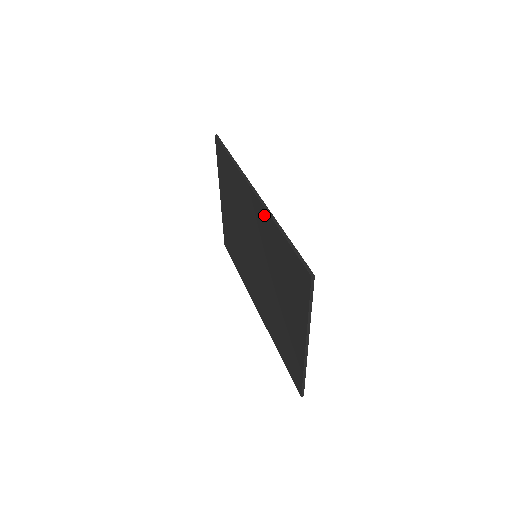
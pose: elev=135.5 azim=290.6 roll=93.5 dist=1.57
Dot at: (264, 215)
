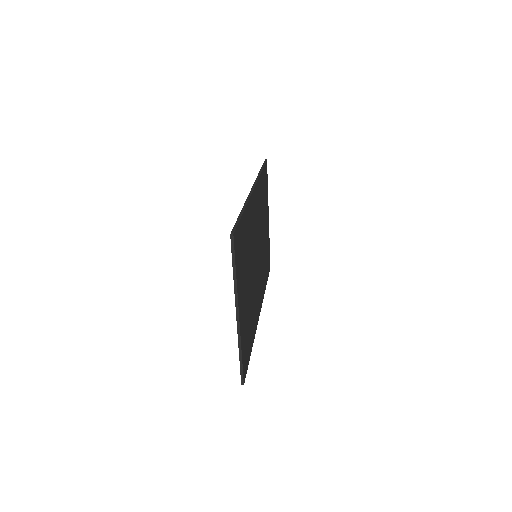
Dot at: occluded
